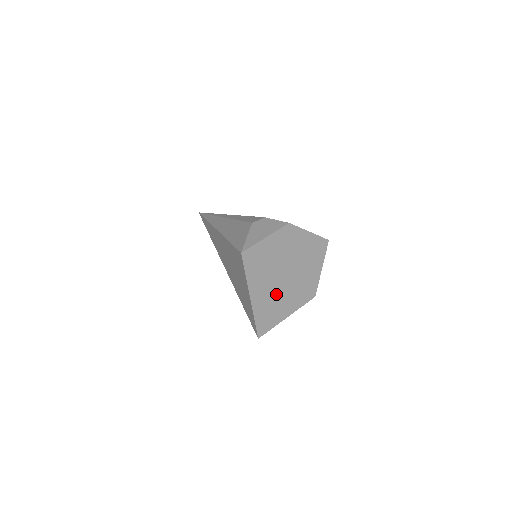
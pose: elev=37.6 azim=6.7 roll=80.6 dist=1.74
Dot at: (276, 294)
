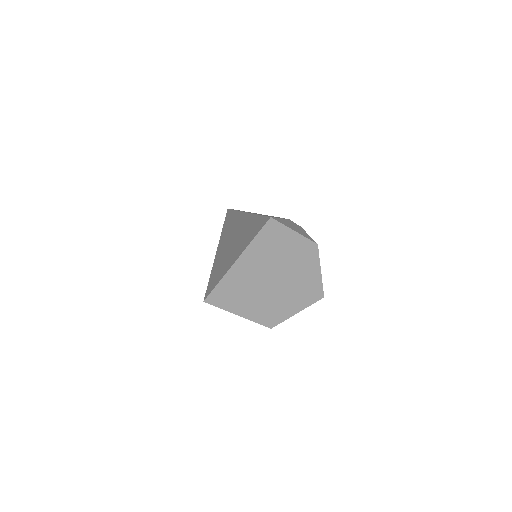
Dot at: (253, 284)
